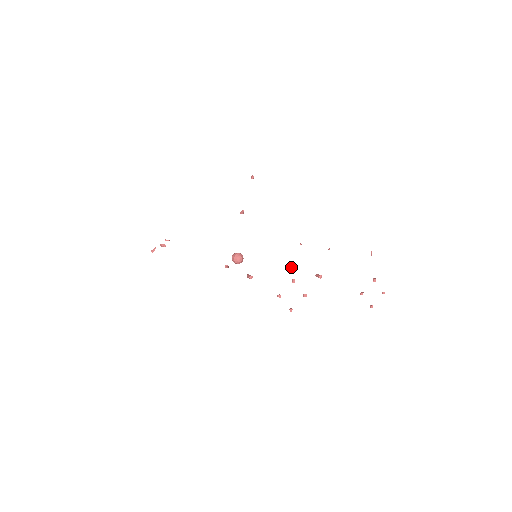
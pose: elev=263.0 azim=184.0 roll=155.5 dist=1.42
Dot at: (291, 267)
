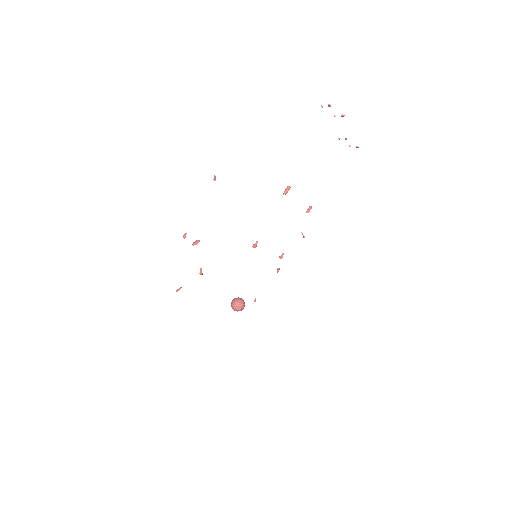
Dot at: (282, 256)
